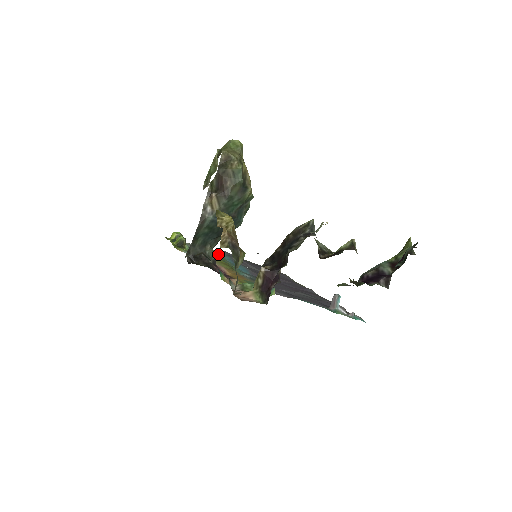
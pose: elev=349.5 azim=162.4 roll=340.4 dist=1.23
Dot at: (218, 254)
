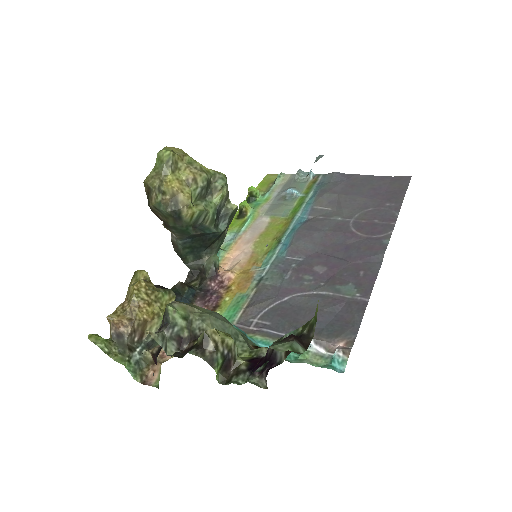
Dot at: (311, 190)
